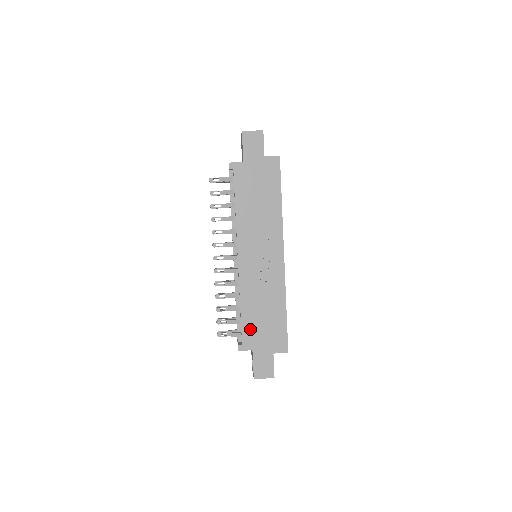
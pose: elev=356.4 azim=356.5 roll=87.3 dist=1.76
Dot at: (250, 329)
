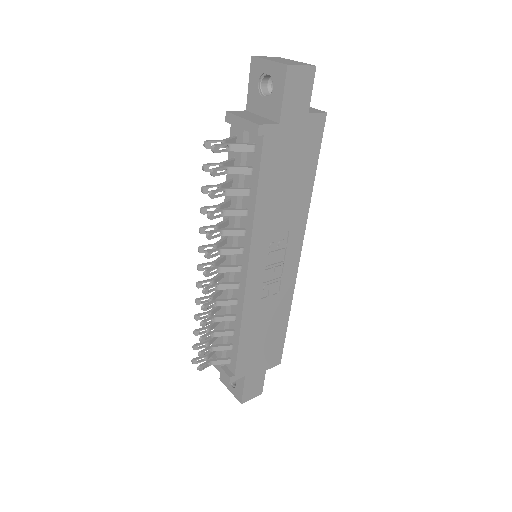
Dot at: (246, 355)
